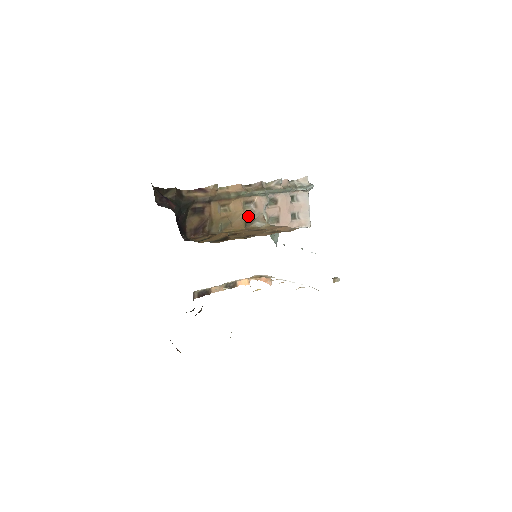
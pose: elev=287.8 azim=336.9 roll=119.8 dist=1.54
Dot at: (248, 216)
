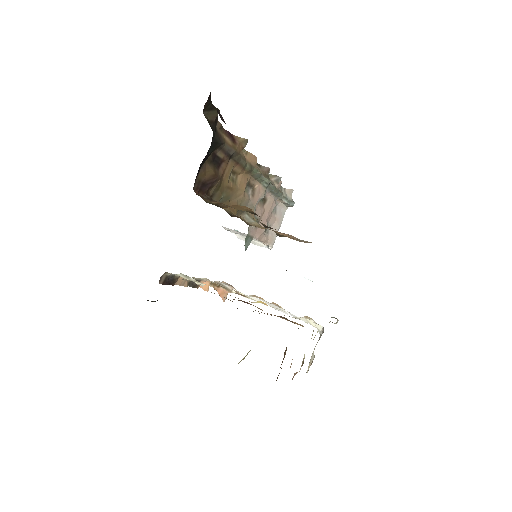
Dot at: (243, 202)
